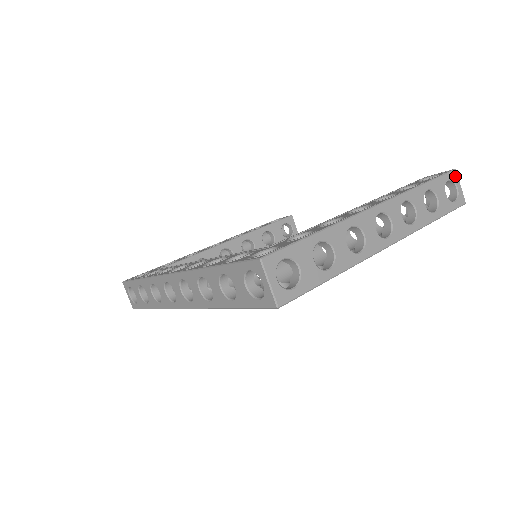
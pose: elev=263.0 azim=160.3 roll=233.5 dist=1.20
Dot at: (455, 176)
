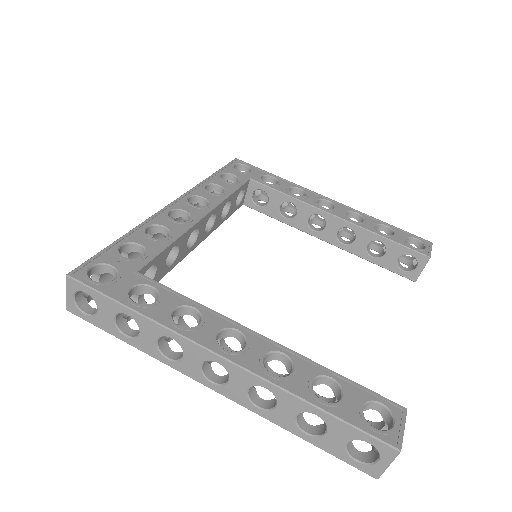
Dot at: (389, 453)
